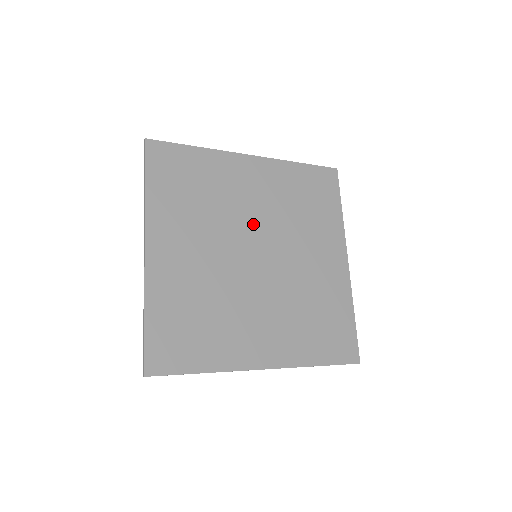
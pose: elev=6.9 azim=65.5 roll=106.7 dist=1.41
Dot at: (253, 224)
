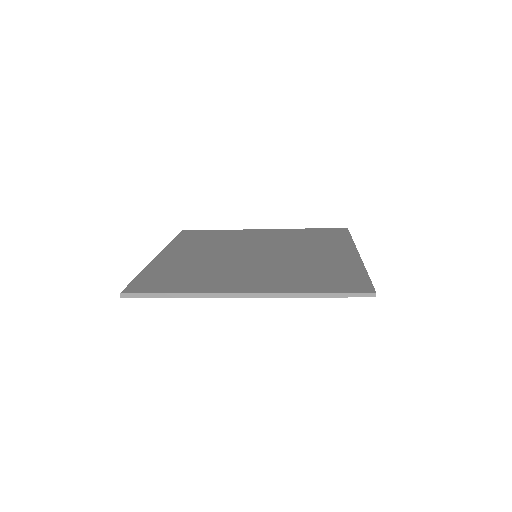
Dot at: (257, 246)
